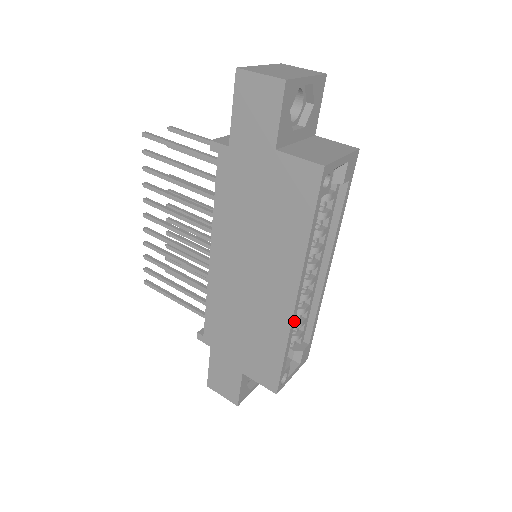
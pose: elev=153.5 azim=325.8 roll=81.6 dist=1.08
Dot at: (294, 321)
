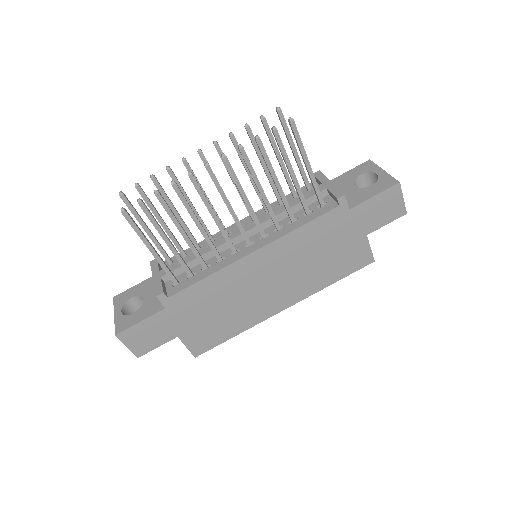
Dot at: (262, 318)
